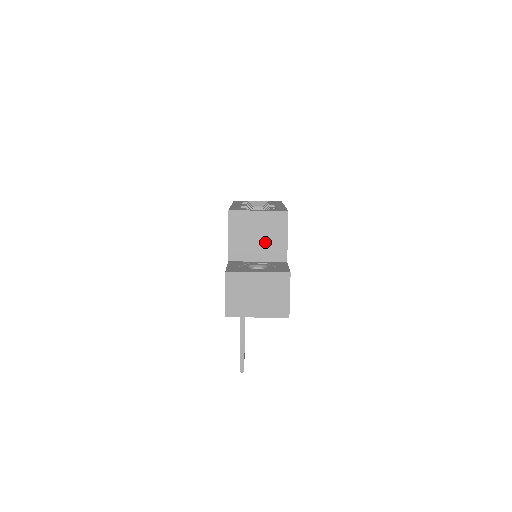
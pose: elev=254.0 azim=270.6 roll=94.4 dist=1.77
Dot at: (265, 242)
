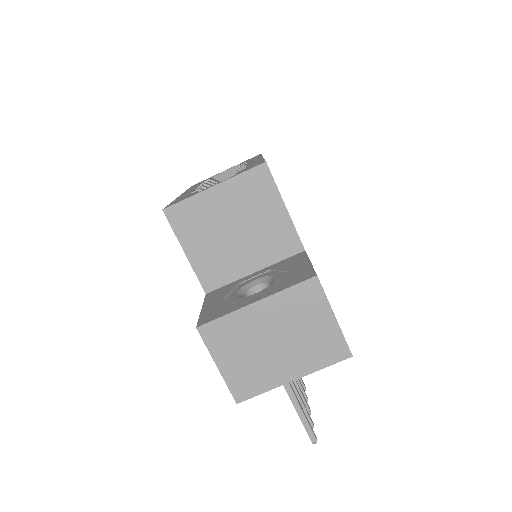
Dot at: (251, 234)
